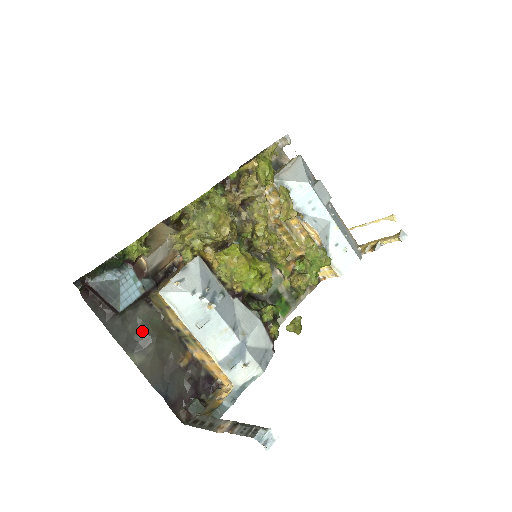
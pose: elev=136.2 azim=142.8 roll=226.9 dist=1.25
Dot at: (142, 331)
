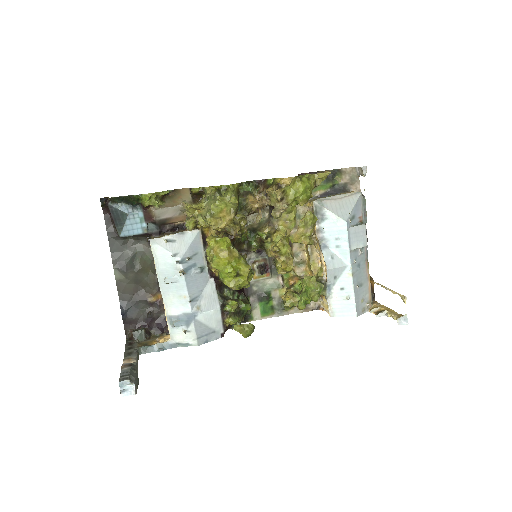
Dot at: (132, 259)
